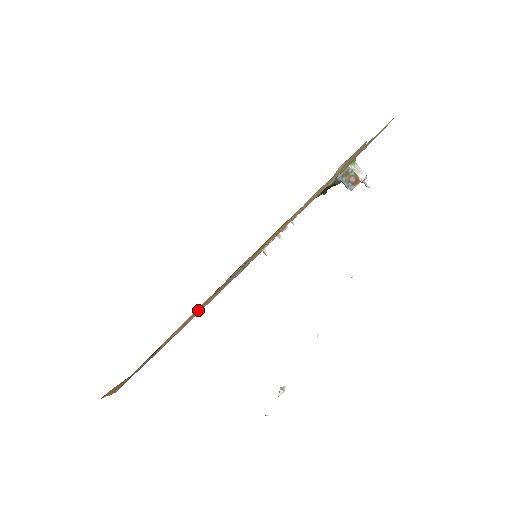
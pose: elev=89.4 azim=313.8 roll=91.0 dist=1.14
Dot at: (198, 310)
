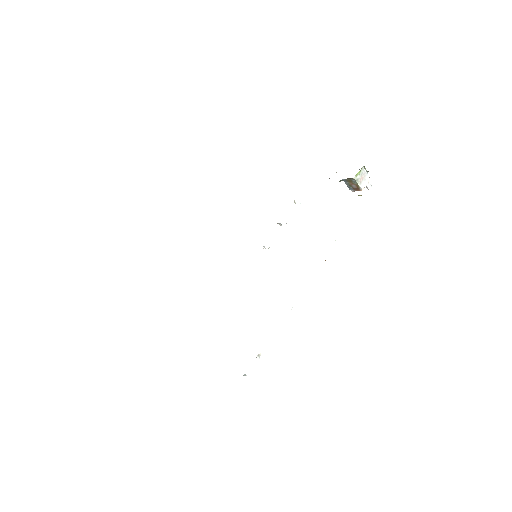
Dot at: occluded
